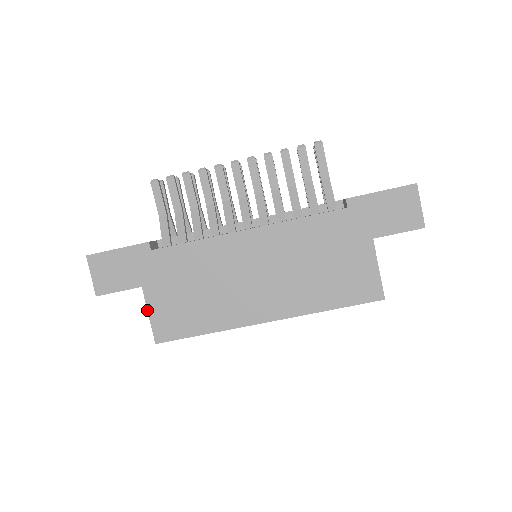
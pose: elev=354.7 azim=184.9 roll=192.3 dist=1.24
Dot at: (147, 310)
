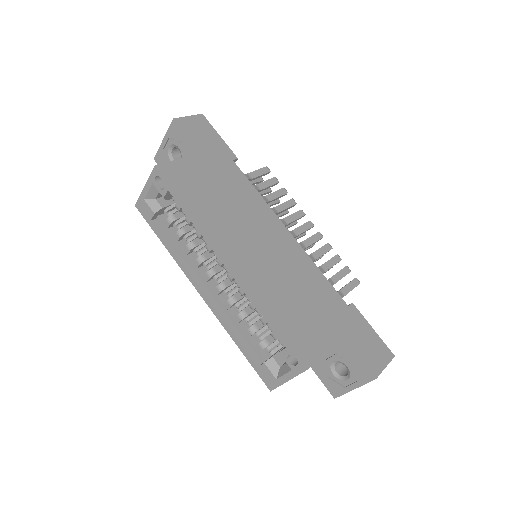
Dot at: (183, 158)
